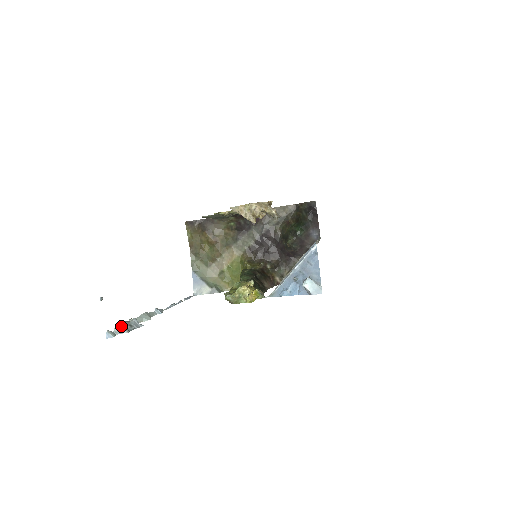
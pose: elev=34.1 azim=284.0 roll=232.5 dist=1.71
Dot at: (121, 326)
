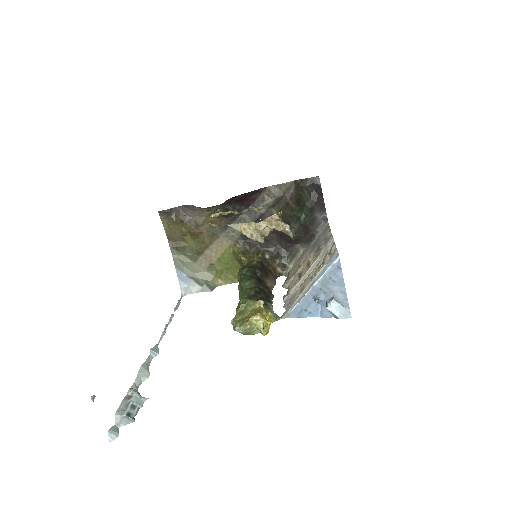
Dot at: (123, 415)
